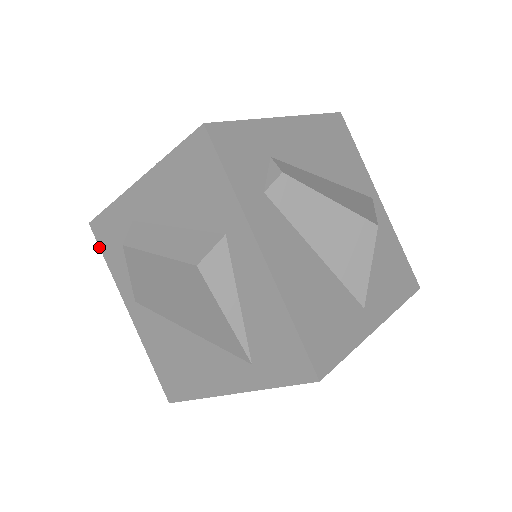
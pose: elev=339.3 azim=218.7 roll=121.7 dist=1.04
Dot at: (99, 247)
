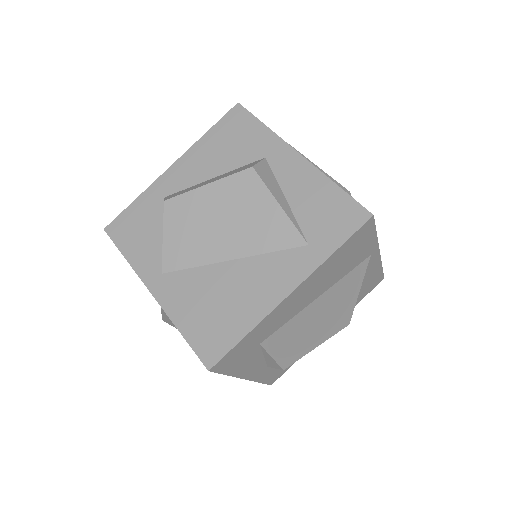
Dot at: (115, 245)
